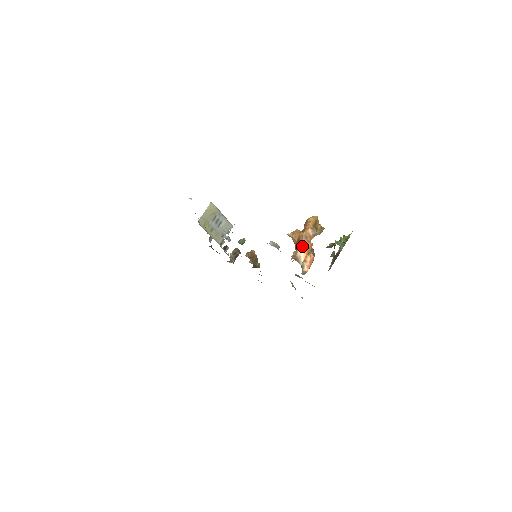
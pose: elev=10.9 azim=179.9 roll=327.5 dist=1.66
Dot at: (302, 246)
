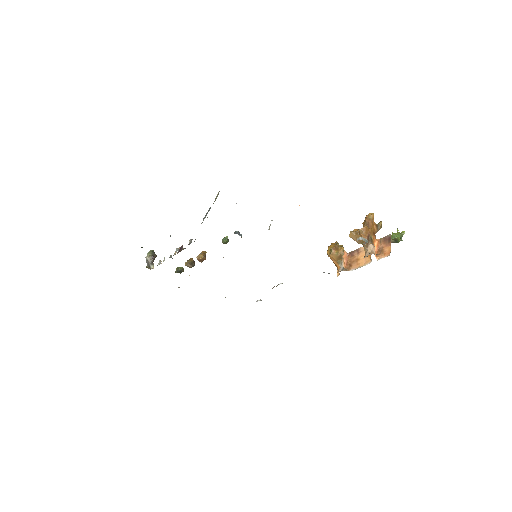
Dot at: (372, 242)
